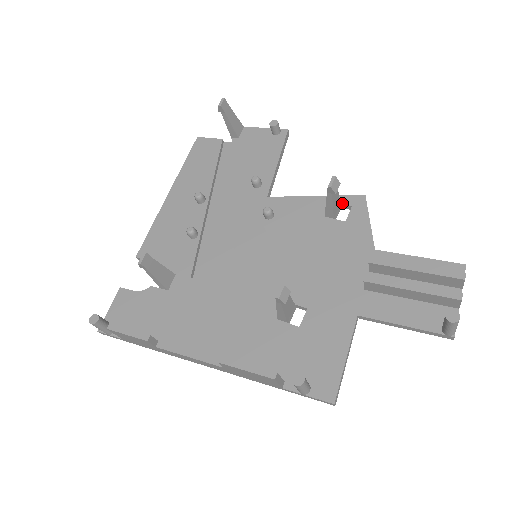
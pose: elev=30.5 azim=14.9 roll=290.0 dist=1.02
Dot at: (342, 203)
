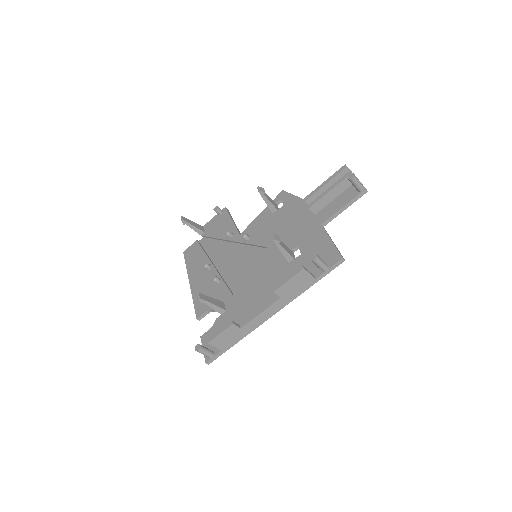
Dot at: (276, 202)
